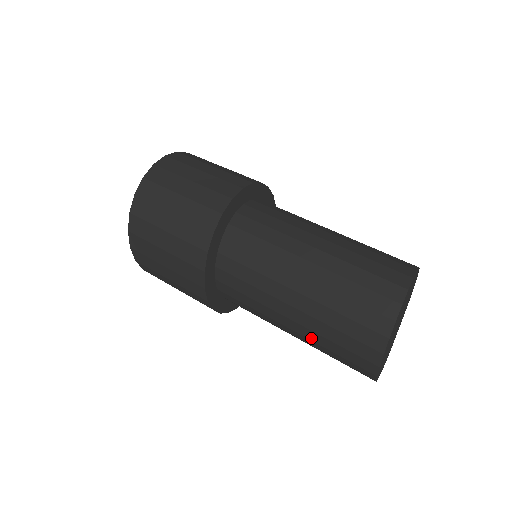
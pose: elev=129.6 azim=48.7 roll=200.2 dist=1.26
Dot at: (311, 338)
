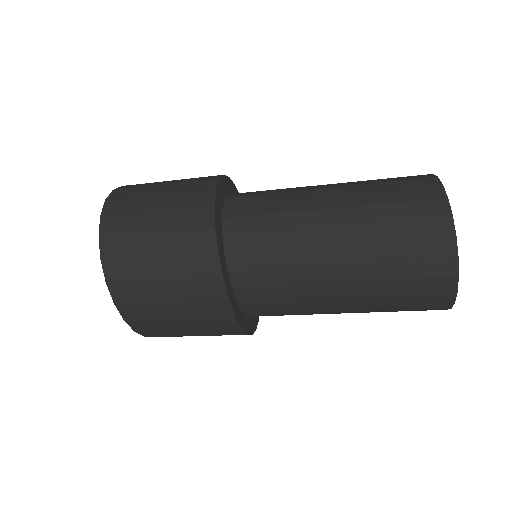
Dot at: (369, 292)
